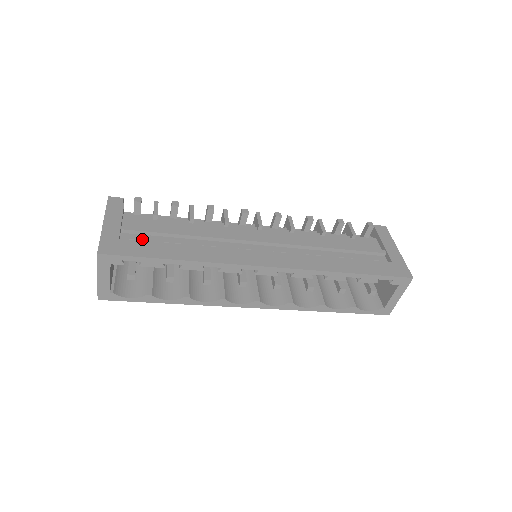
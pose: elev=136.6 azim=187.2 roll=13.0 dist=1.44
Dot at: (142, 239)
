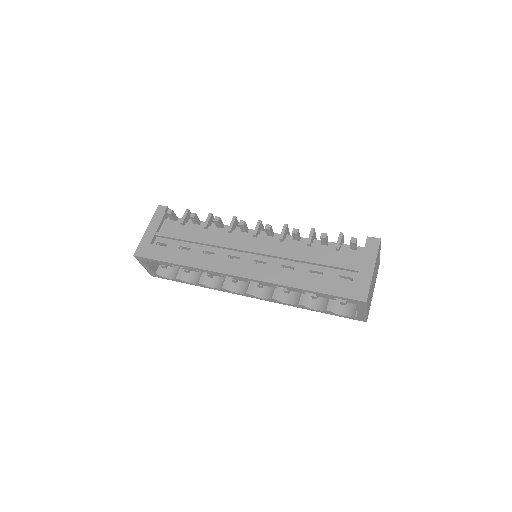
Dot at: (167, 243)
